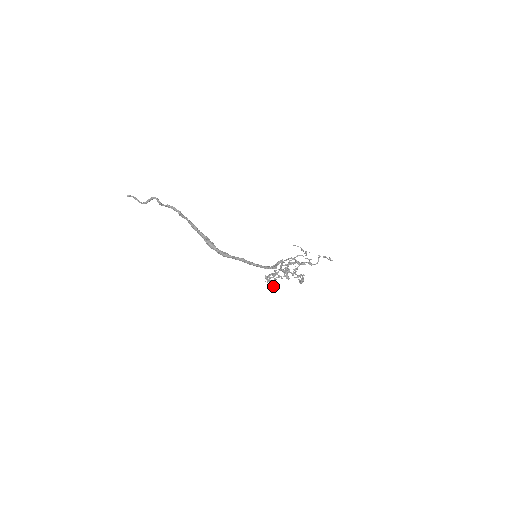
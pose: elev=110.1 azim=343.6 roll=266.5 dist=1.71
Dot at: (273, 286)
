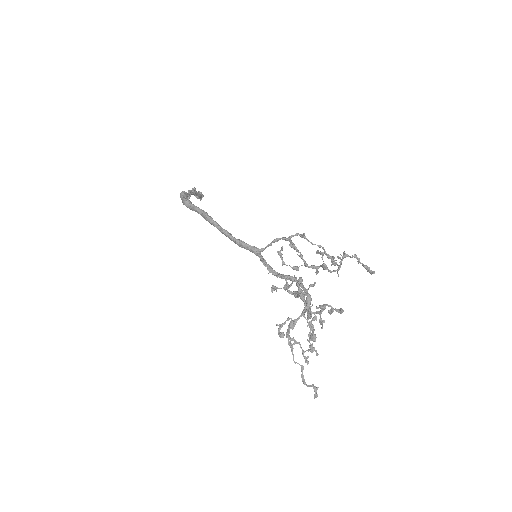
Dot at: occluded
